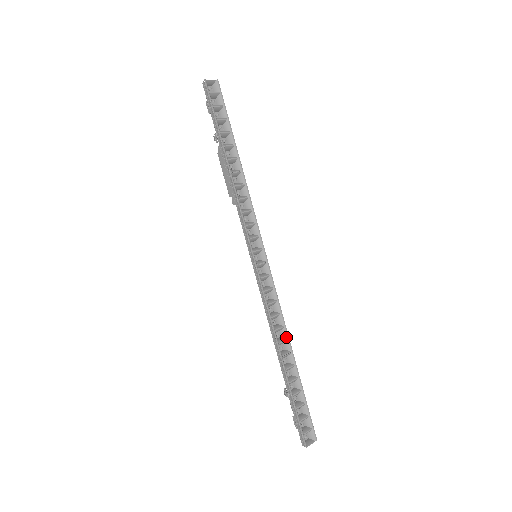
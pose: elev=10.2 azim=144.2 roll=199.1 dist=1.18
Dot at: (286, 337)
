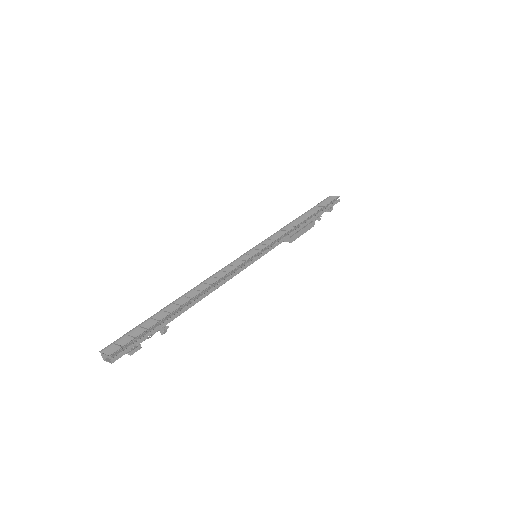
Dot at: (204, 290)
